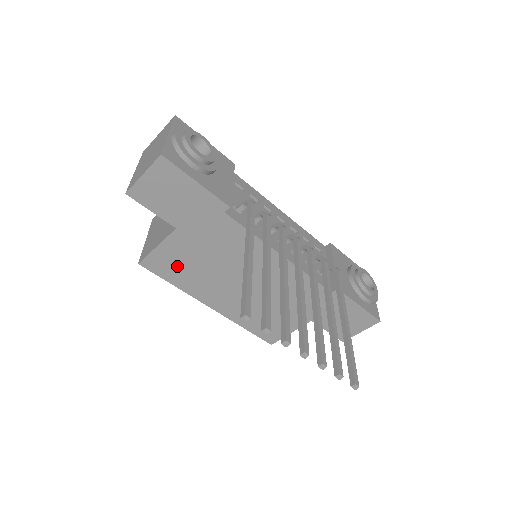
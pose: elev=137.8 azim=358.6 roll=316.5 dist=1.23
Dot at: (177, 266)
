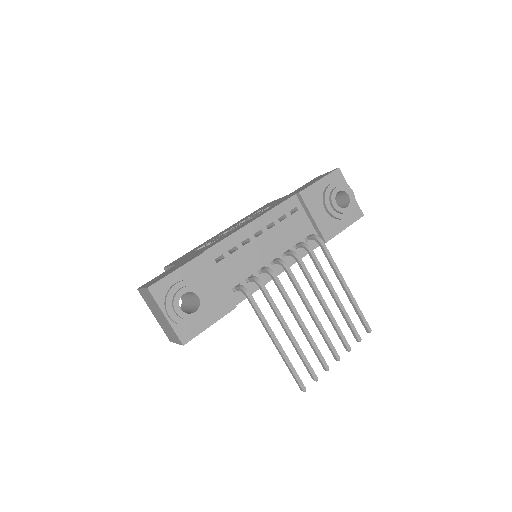
Dot at: occluded
